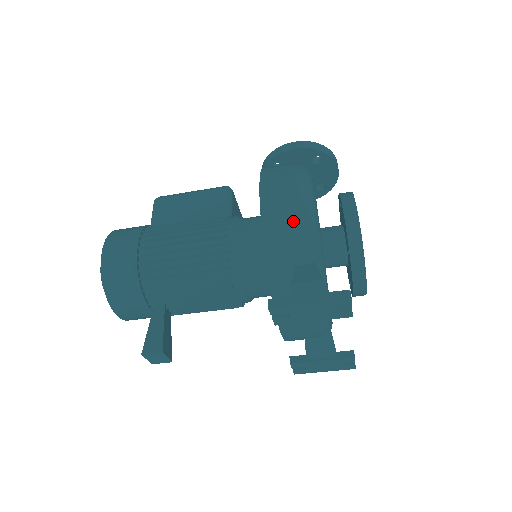
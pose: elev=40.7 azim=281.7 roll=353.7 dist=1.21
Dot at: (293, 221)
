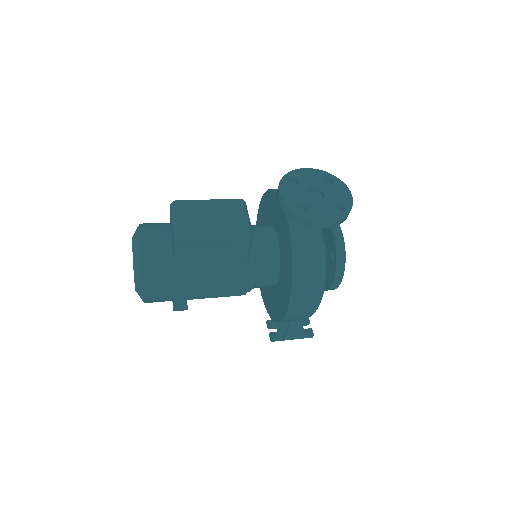
Dot at: (301, 319)
